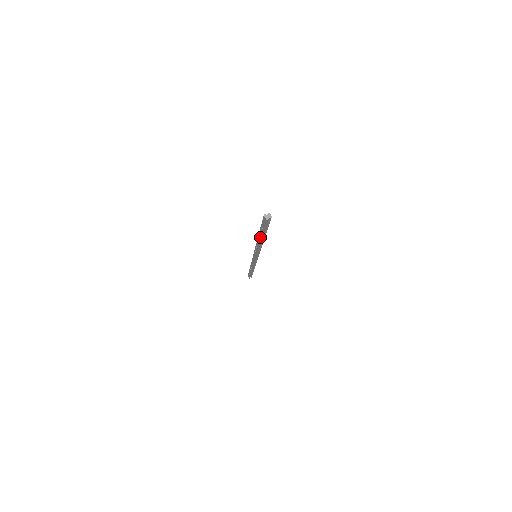
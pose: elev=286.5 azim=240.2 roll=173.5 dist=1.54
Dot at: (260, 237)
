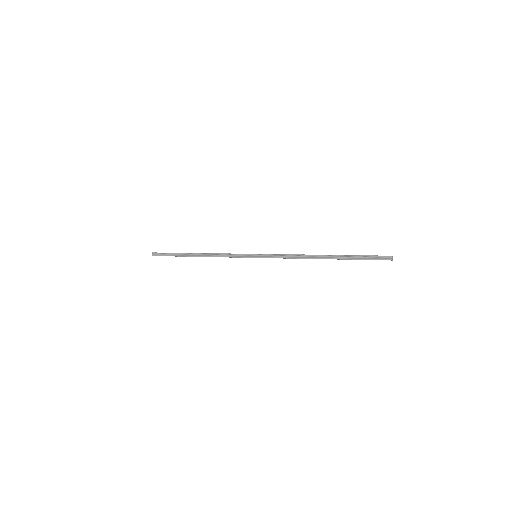
Dot at: occluded
